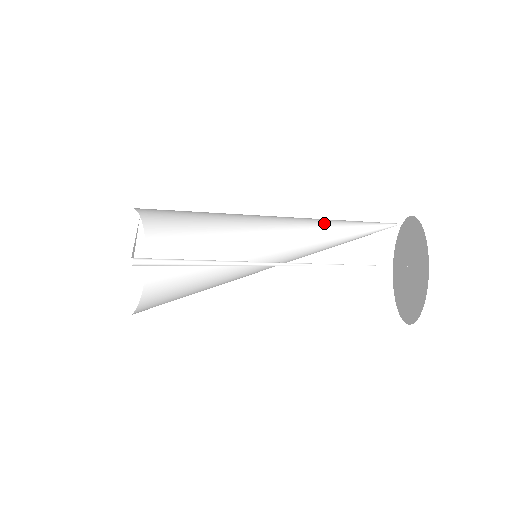
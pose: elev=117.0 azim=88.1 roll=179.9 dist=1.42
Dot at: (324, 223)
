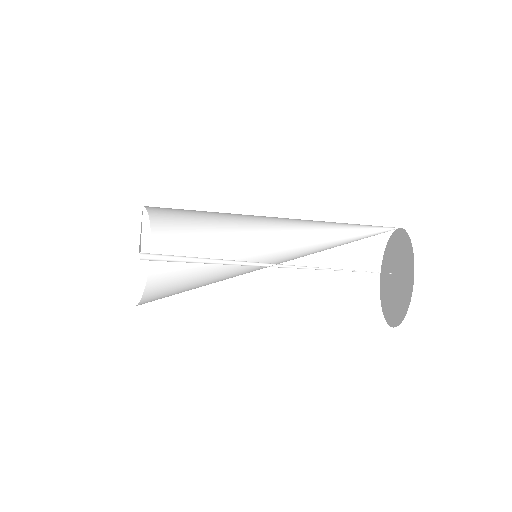
Dot at: (324, 222)
